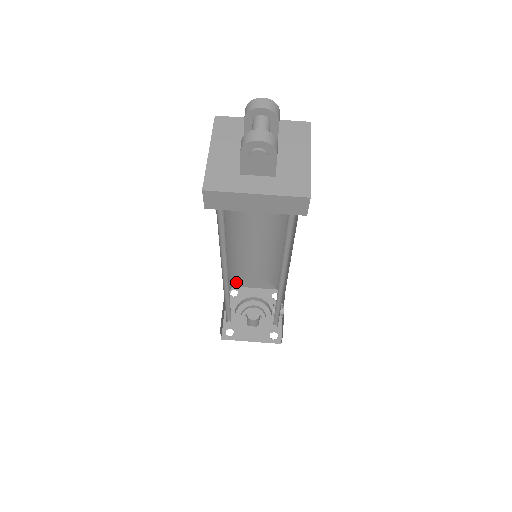
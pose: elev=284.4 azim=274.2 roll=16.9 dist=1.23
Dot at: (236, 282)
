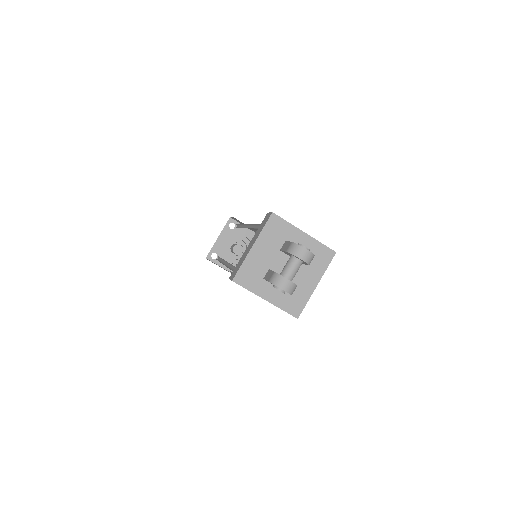
Dot at: occluded
